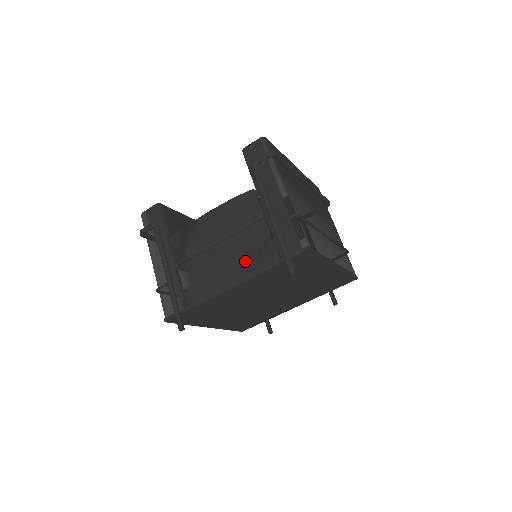
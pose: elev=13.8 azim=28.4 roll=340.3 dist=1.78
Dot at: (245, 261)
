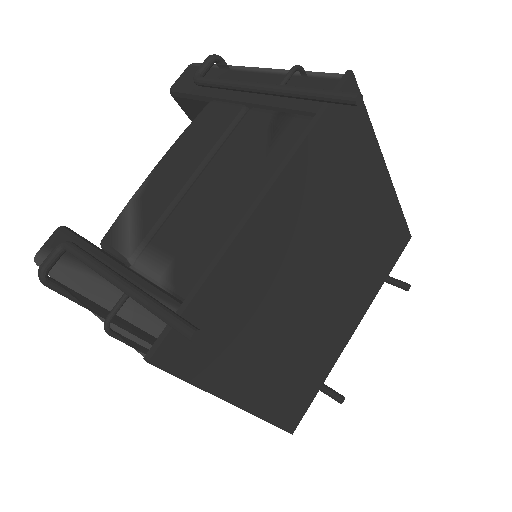
Dot at: (257, 159)
